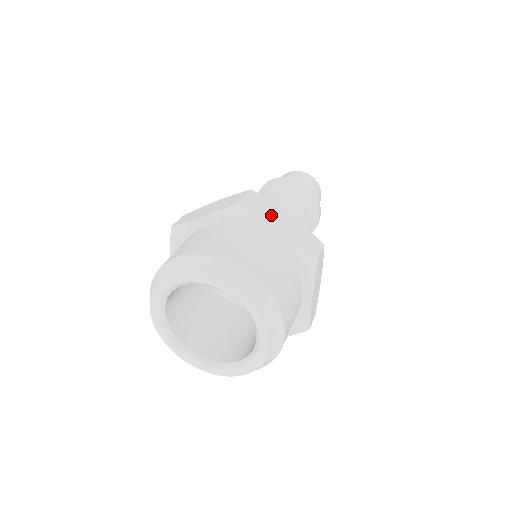
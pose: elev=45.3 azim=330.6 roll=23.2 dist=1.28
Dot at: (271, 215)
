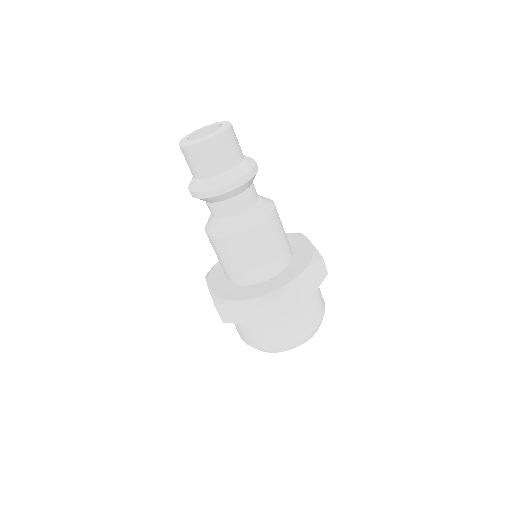
Dot at: (299, 294)
